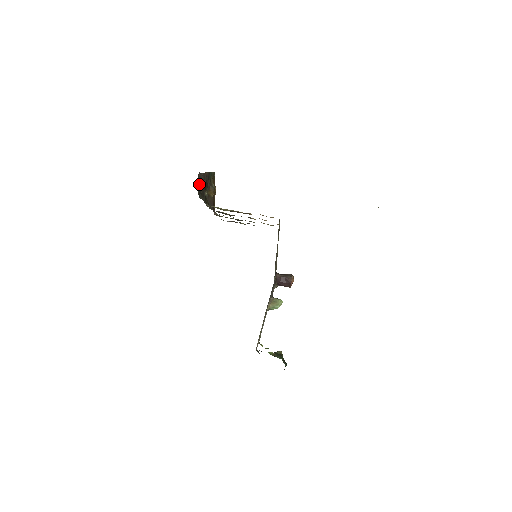
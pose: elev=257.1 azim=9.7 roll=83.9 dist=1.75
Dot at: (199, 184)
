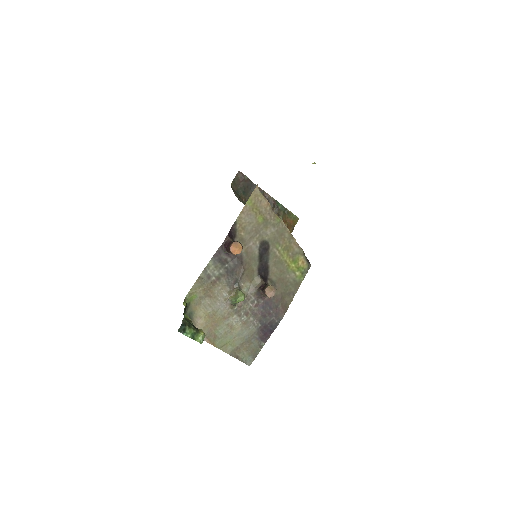
Dot at: (242, 184)
